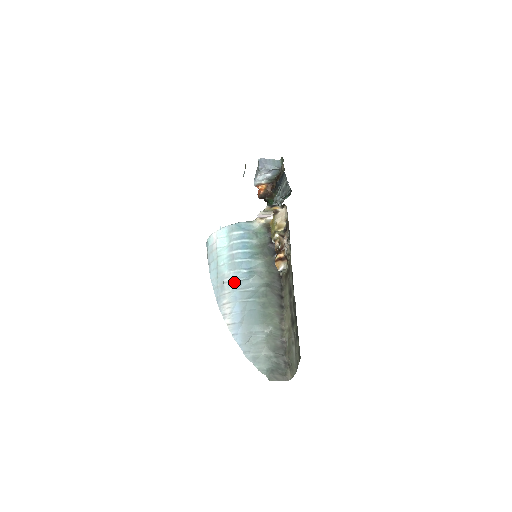
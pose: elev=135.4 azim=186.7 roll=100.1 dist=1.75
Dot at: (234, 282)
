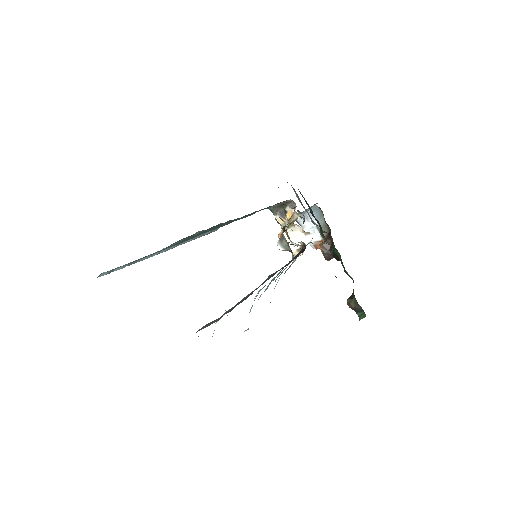
Dot at: occluded
